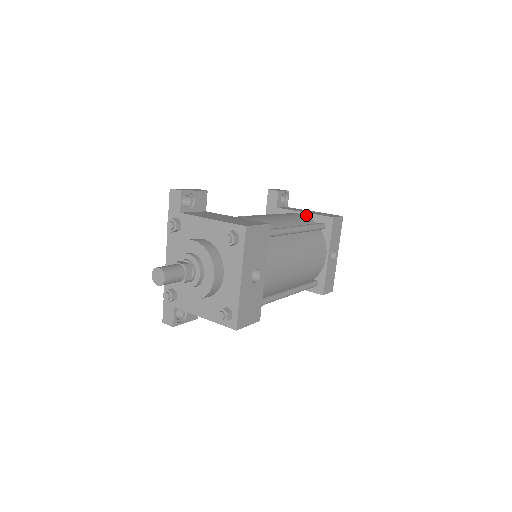
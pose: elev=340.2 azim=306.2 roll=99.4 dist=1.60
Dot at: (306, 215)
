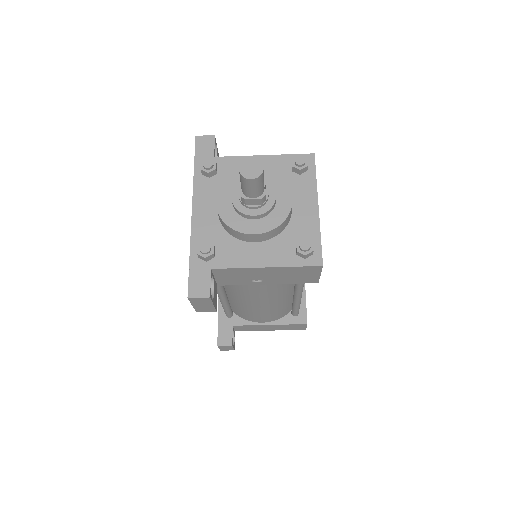
Dot at: occluded
